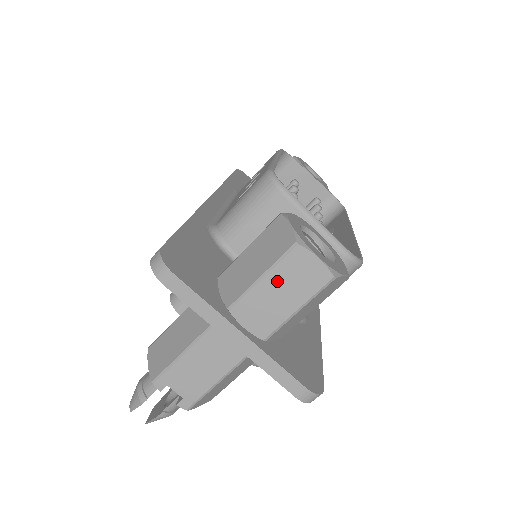
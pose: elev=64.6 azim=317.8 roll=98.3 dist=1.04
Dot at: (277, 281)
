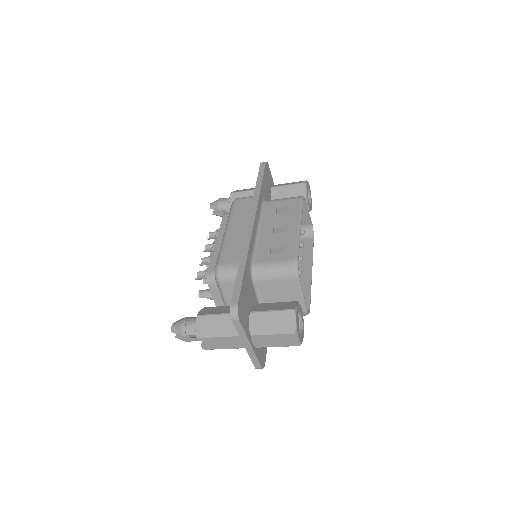
Dot at: (278, 337)
